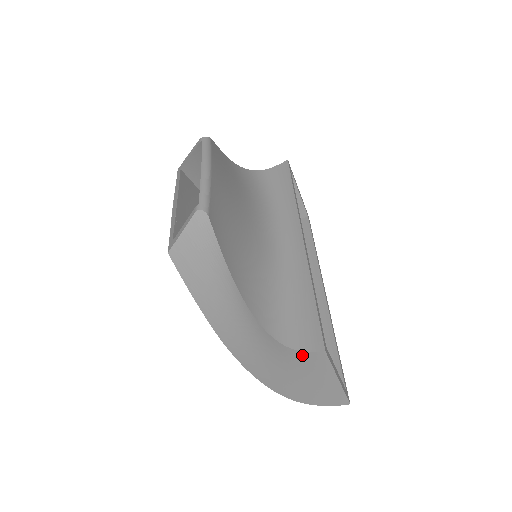
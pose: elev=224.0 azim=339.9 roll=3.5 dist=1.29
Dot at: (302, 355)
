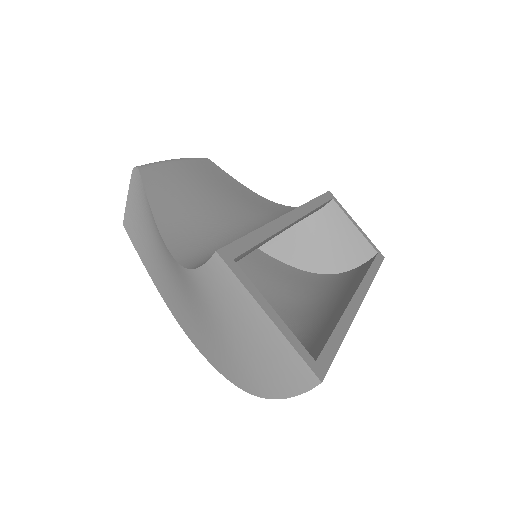
Dot at: (206, 275)
